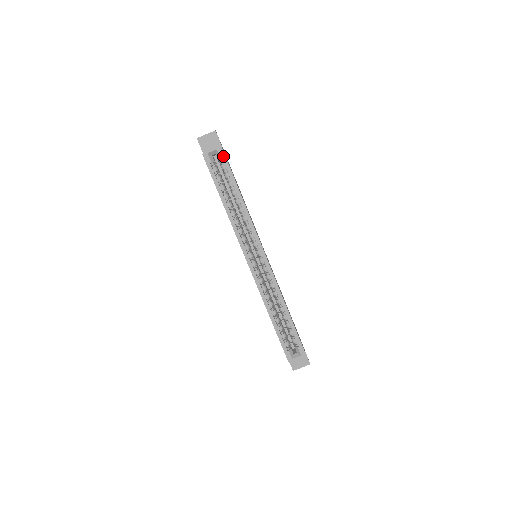
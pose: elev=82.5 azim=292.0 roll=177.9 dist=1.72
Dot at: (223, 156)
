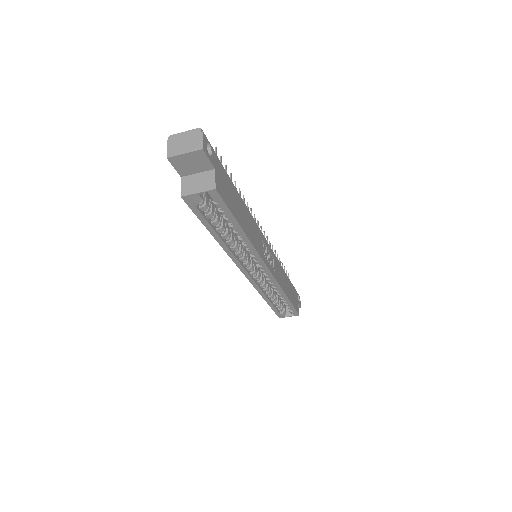
Dot at: (218, 199)
